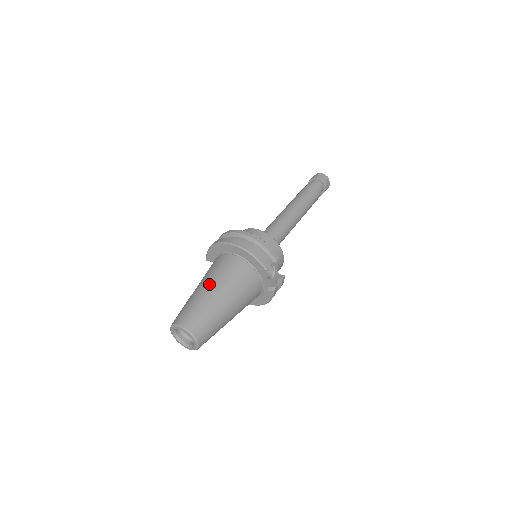
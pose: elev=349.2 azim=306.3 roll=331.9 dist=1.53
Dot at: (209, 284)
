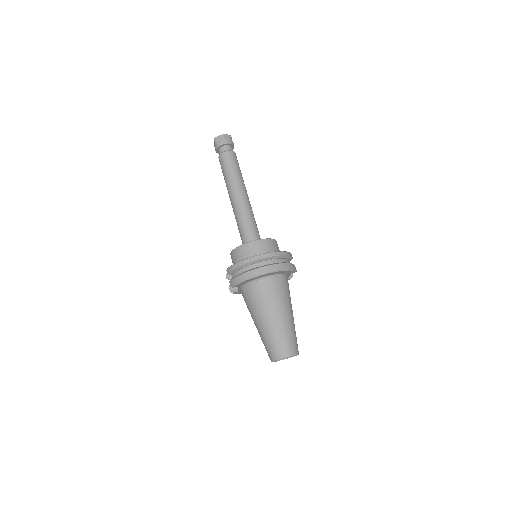
Dot at: (278, 312)
